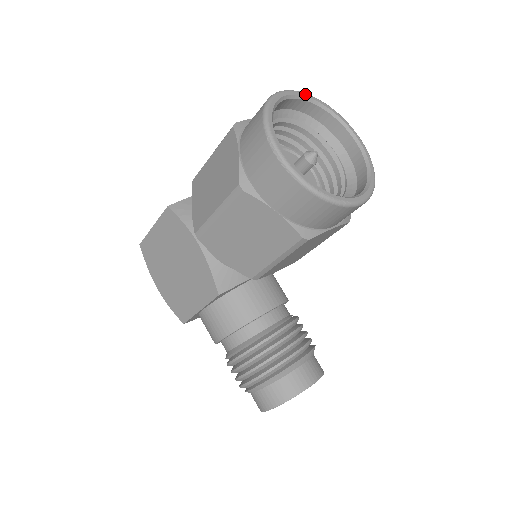
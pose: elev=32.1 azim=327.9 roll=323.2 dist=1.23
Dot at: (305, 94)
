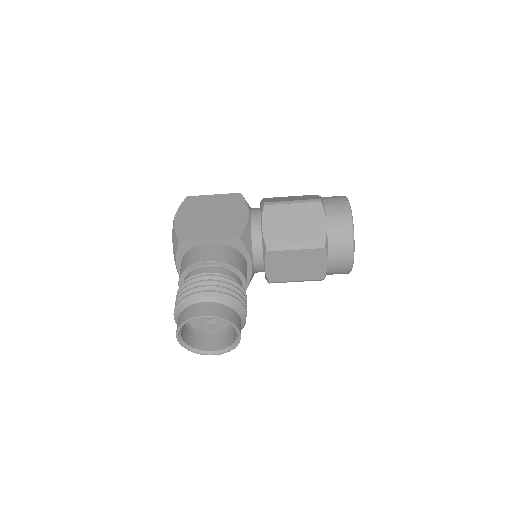
Dot at: occluded
